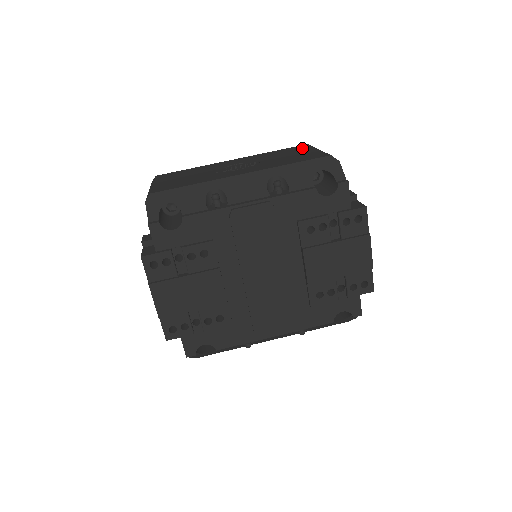
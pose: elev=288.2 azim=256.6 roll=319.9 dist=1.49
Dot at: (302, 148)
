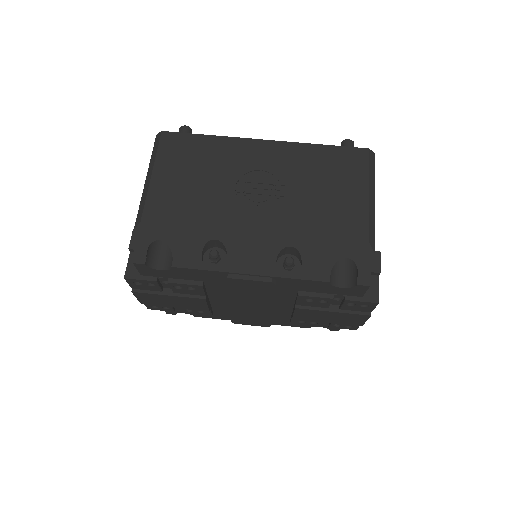
Dot at: (355, 168)
